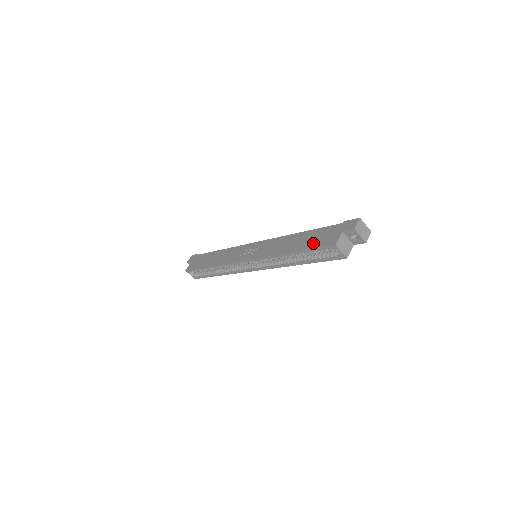
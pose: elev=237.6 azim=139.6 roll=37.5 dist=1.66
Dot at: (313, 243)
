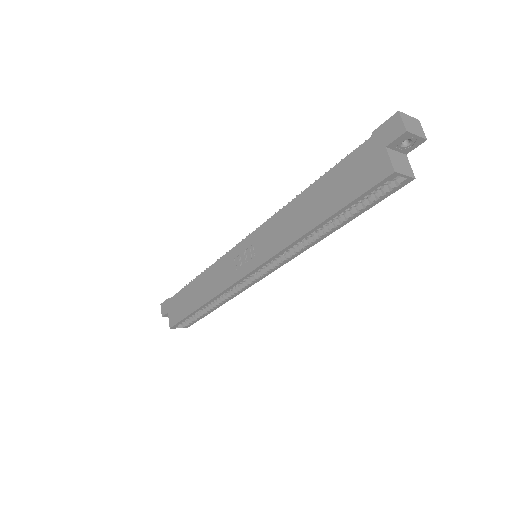
Dot at: (348, 191)
